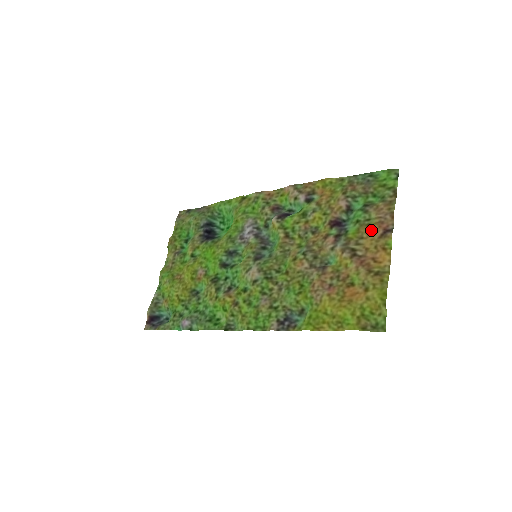
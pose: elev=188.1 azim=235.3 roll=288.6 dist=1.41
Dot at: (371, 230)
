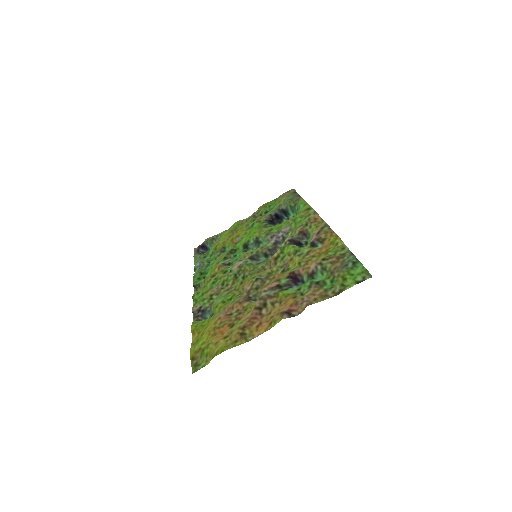
Dot at: (287, 302)
